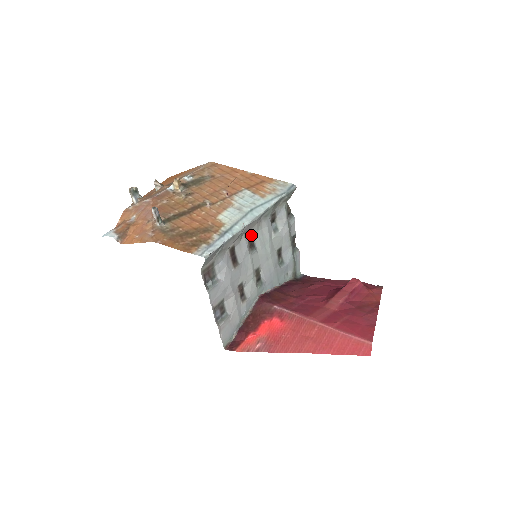
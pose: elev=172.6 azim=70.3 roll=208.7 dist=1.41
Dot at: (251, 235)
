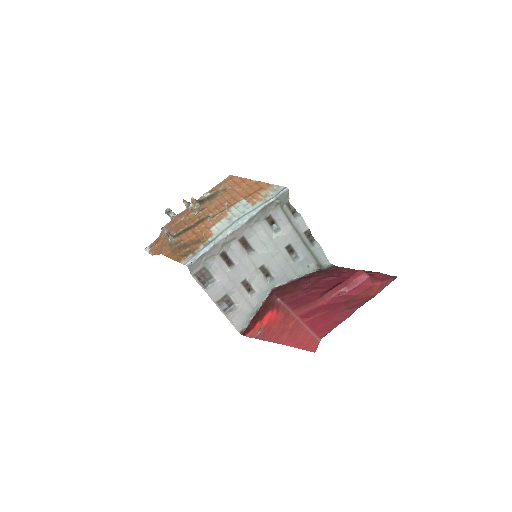
Dot at: (244, 239)
